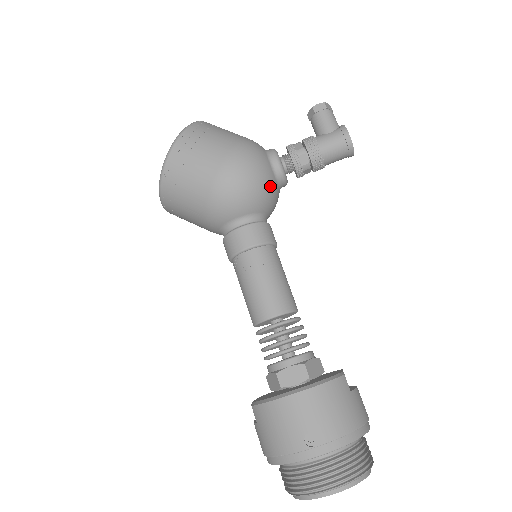
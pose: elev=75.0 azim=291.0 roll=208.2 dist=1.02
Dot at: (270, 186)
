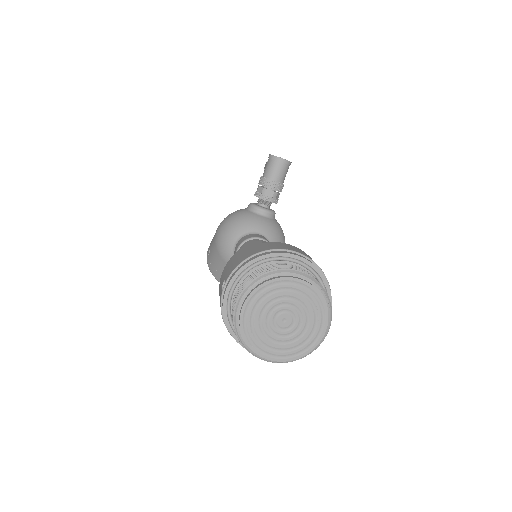
Dot at: (245, 216)
